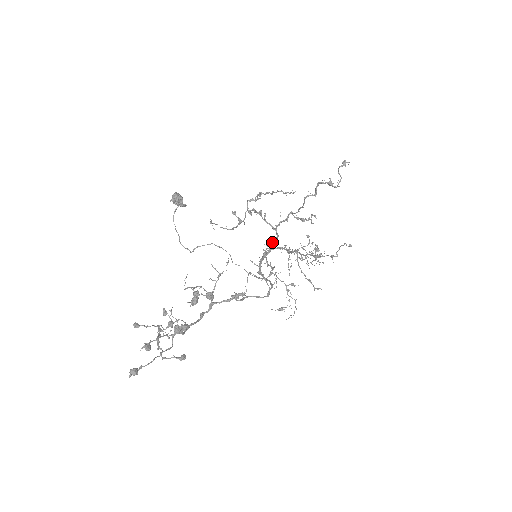
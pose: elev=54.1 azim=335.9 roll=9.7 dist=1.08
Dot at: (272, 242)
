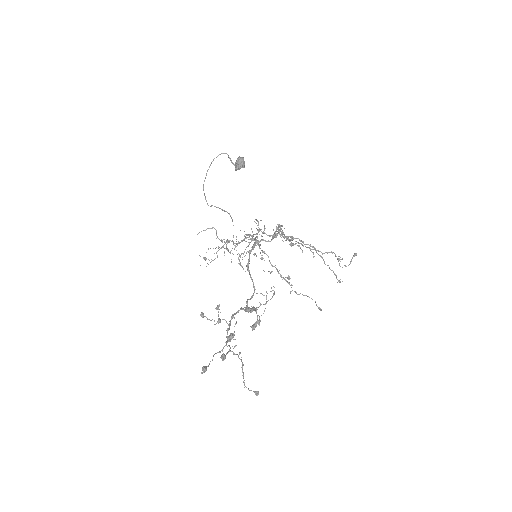
Dot at: (262, 240)
